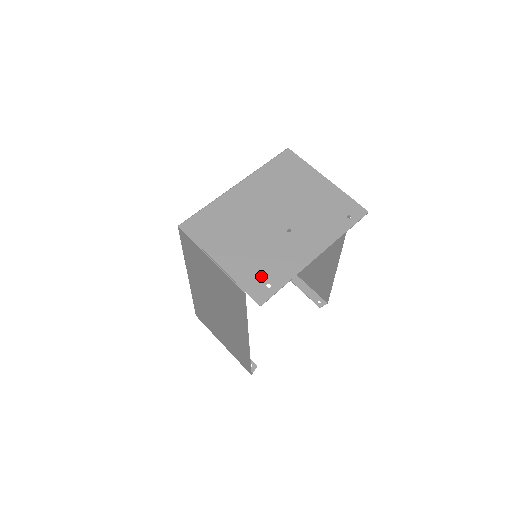
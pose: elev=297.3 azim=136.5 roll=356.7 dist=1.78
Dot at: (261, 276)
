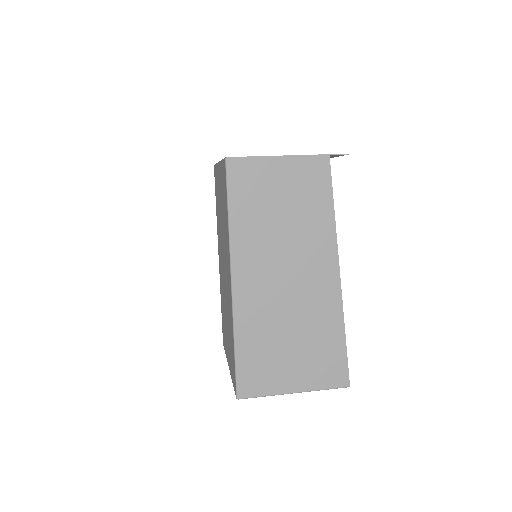
Dot at: occluded
